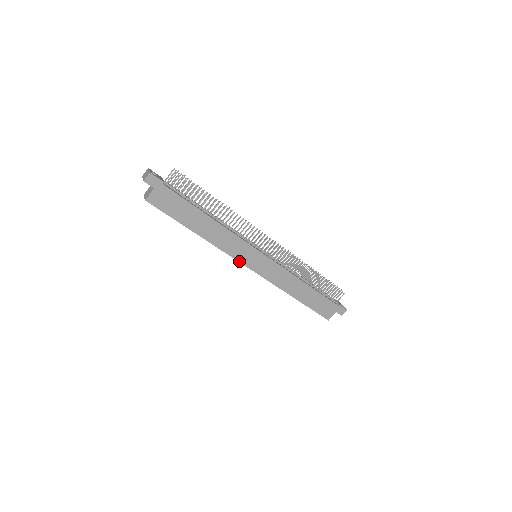
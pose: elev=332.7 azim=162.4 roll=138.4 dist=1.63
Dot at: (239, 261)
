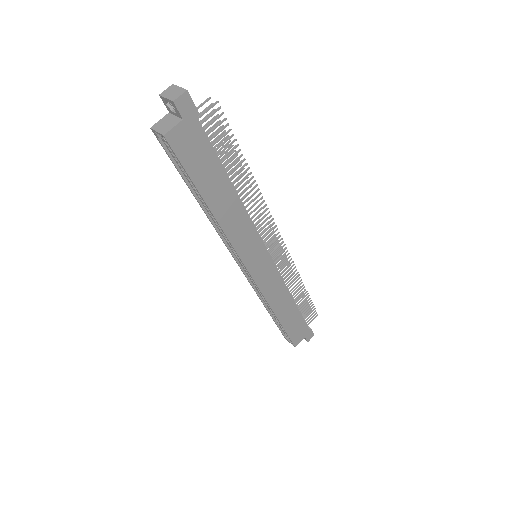
Dot at: (242, 260)
